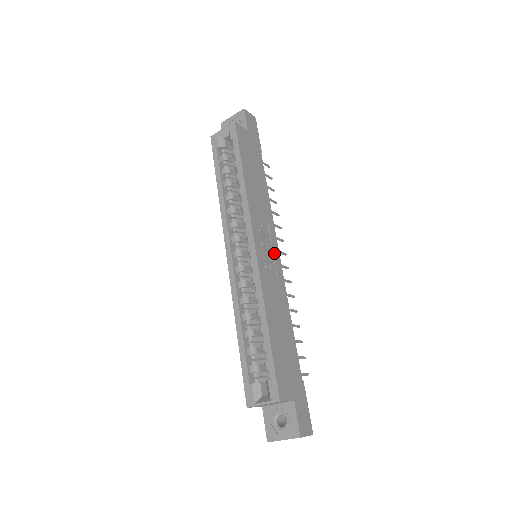
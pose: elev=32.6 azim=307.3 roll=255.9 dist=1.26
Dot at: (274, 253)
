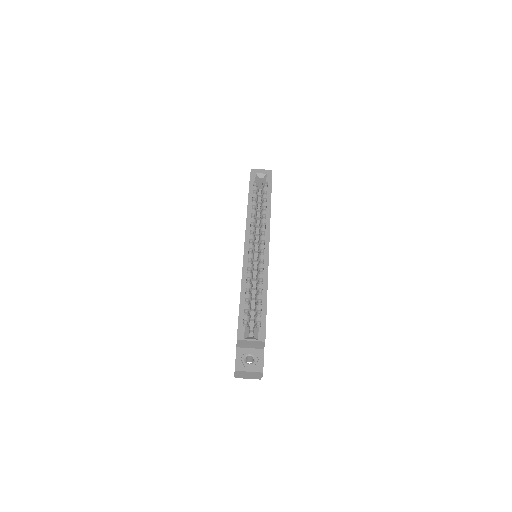
Dot at: occluded
